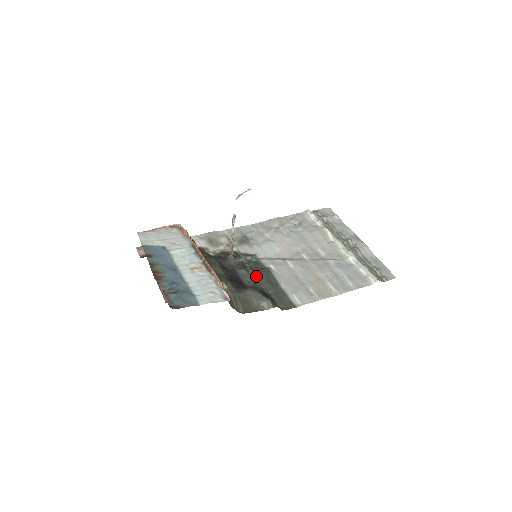
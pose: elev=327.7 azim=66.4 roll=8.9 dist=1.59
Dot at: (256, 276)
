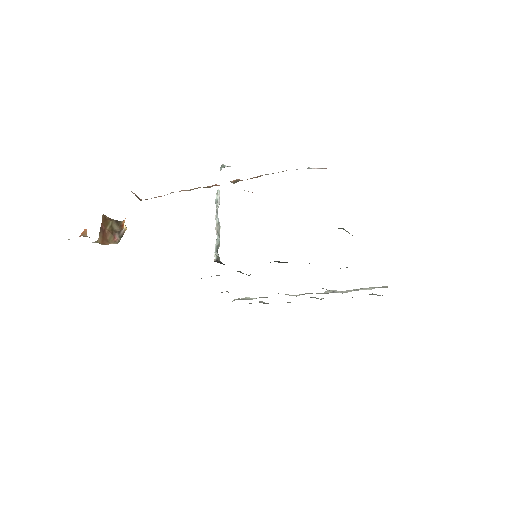
Dot at: (279, 262)
